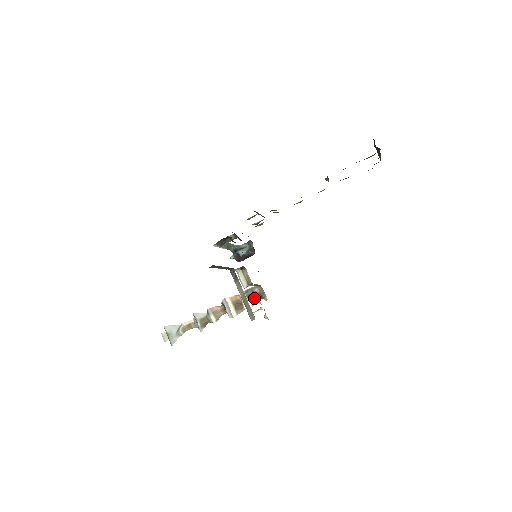
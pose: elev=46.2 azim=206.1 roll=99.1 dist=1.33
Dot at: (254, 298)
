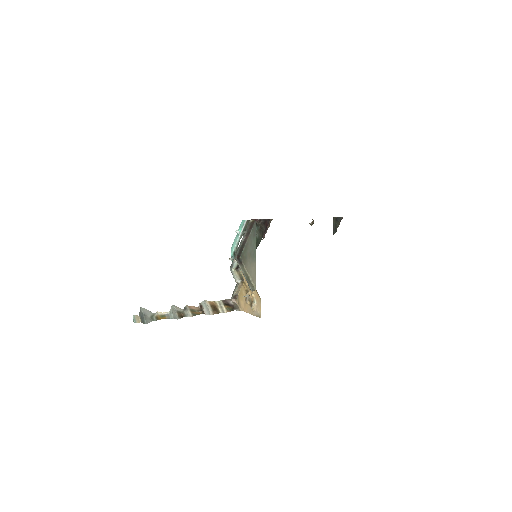
Dot at: (229, 307)
